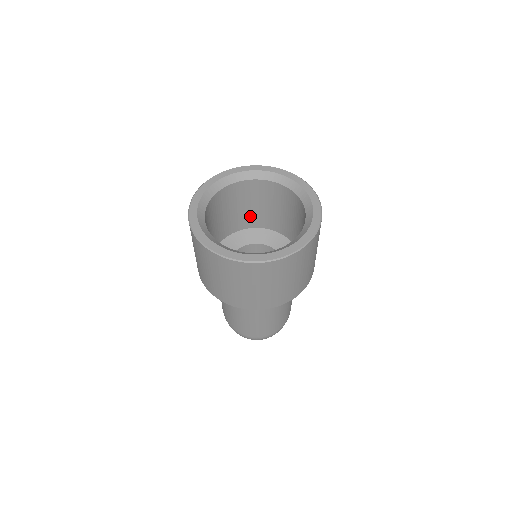
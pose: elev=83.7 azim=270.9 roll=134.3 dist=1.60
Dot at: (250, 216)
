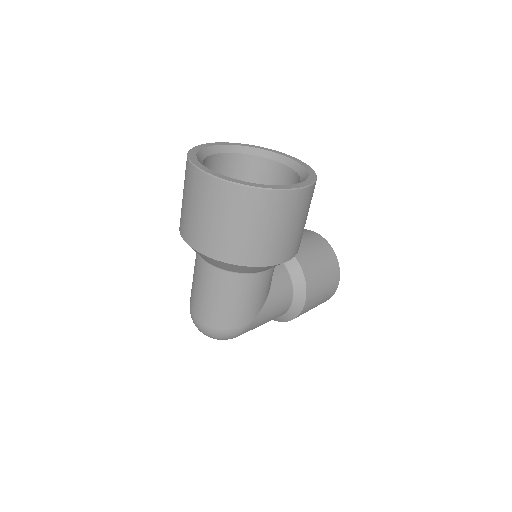
Dot at: occluded
